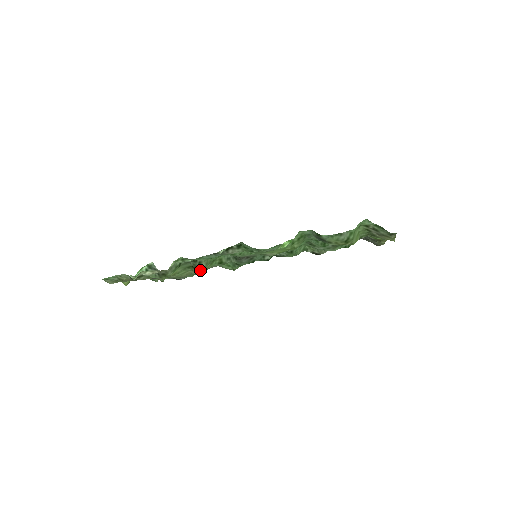
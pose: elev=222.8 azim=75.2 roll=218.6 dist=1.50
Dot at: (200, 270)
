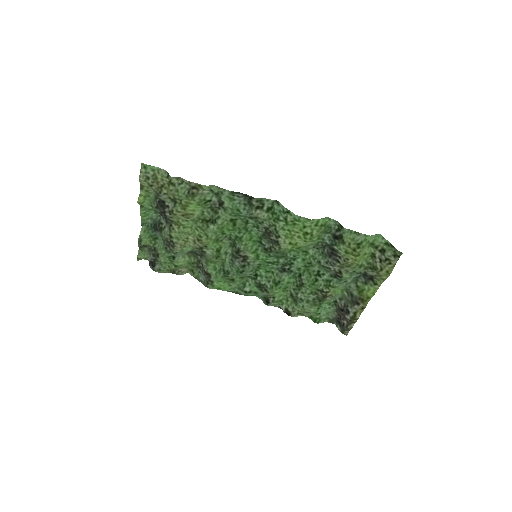
Dot at: (211, 228)
